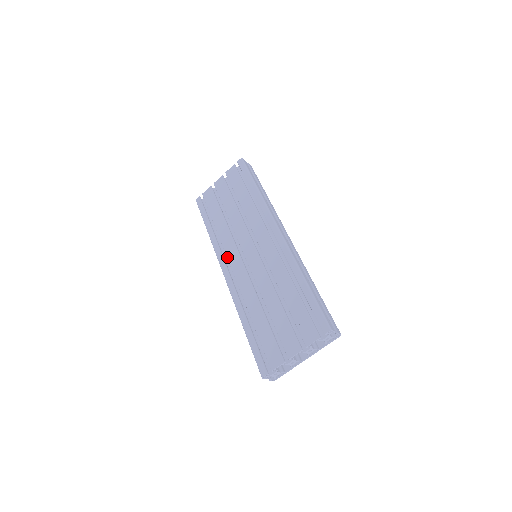
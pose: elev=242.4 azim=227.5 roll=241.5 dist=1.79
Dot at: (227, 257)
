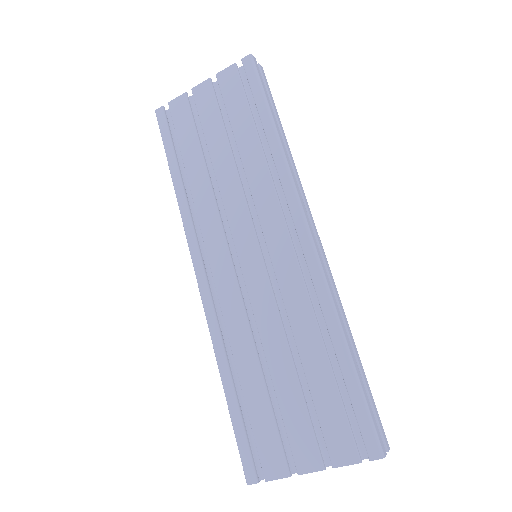
Dot at: (205, 246)
